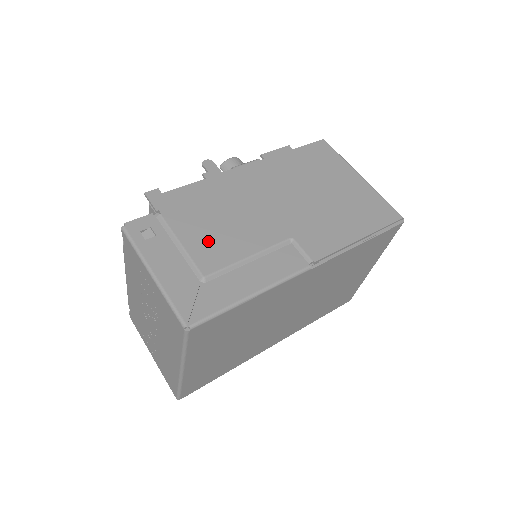
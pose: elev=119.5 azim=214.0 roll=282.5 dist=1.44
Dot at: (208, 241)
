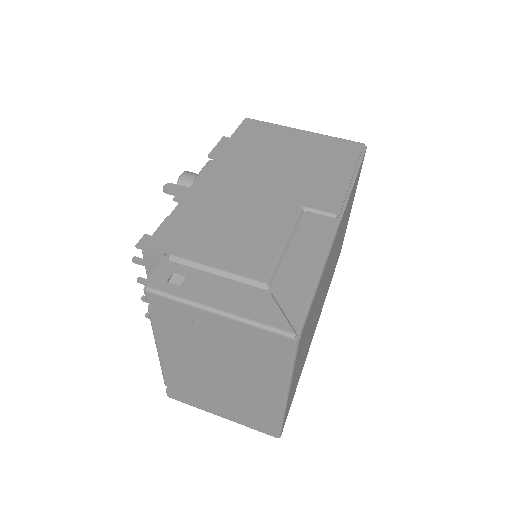
Dot at: (238, 251)
